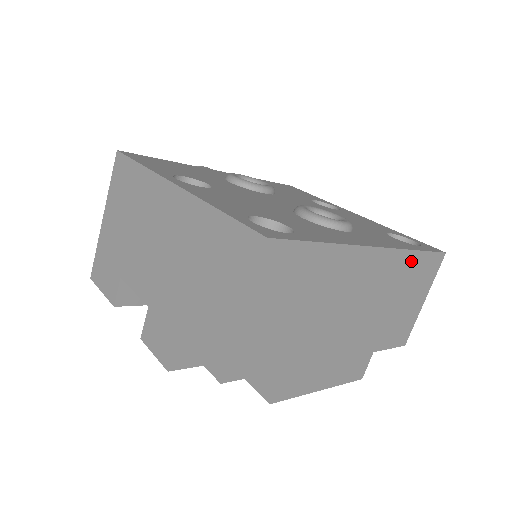
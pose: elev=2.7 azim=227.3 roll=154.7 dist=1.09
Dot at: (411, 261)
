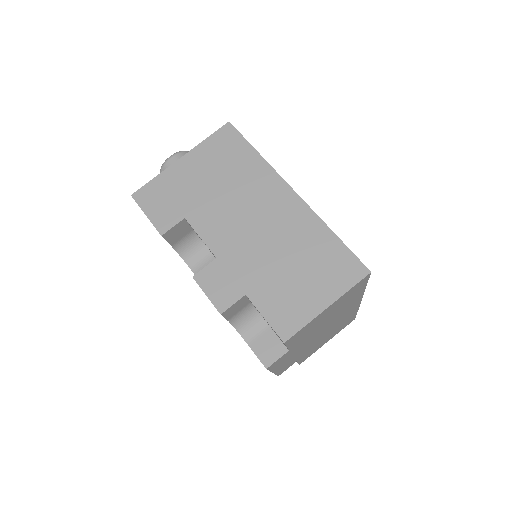
Dot at: occluded
